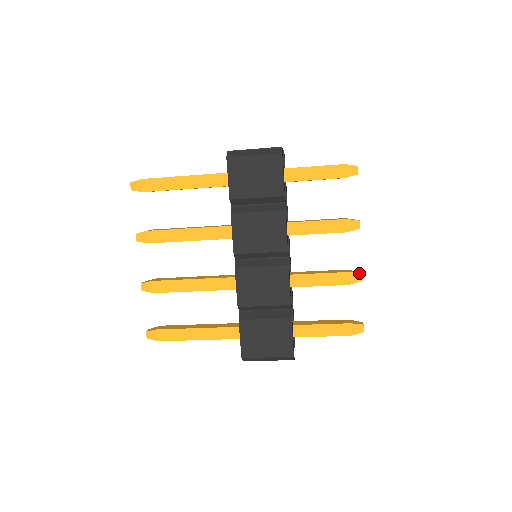
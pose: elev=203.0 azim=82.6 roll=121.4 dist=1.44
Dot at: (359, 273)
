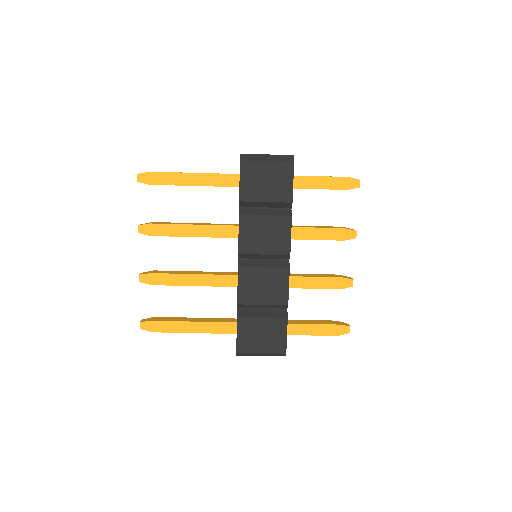
Dot at: (351, 279)
